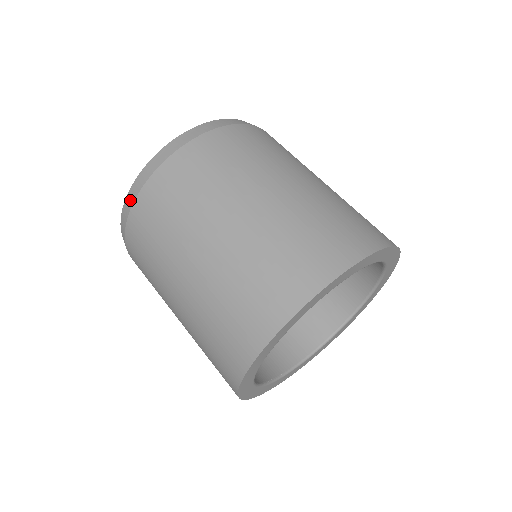
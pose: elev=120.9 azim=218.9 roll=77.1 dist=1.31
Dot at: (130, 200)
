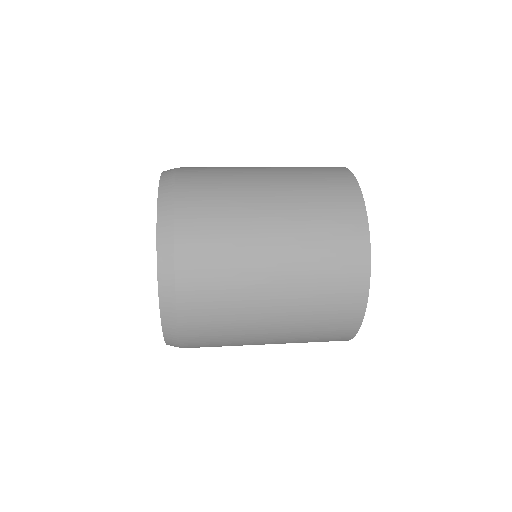
Dot at: (168, 296)
